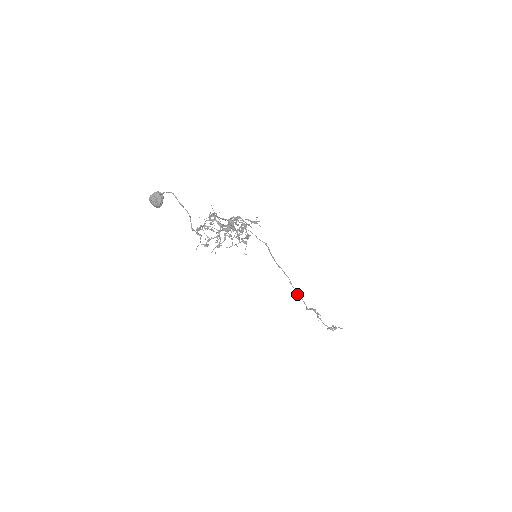
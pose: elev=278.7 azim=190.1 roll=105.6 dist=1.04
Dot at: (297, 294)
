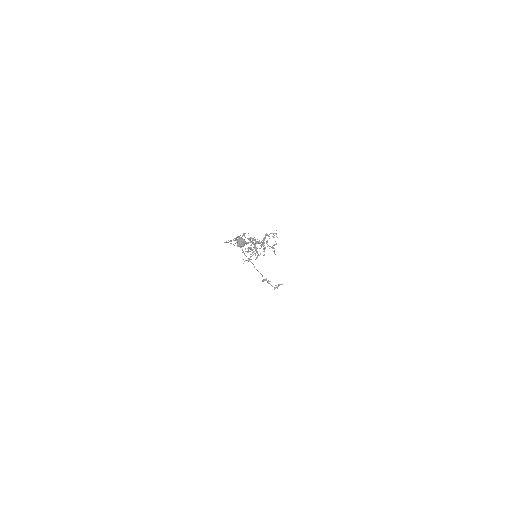
Dot at: occluded
